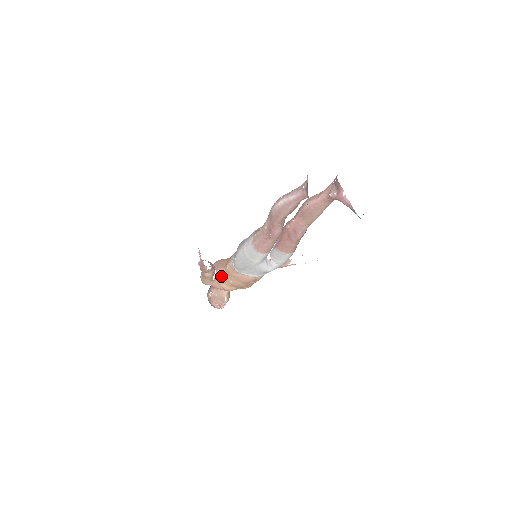
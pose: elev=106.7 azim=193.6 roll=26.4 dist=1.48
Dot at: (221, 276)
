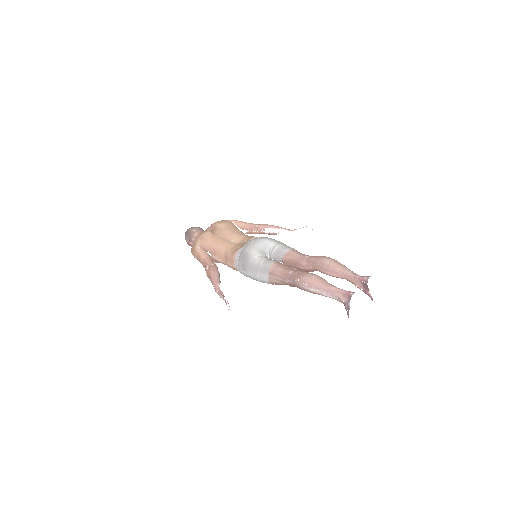
Dot at: occluded
